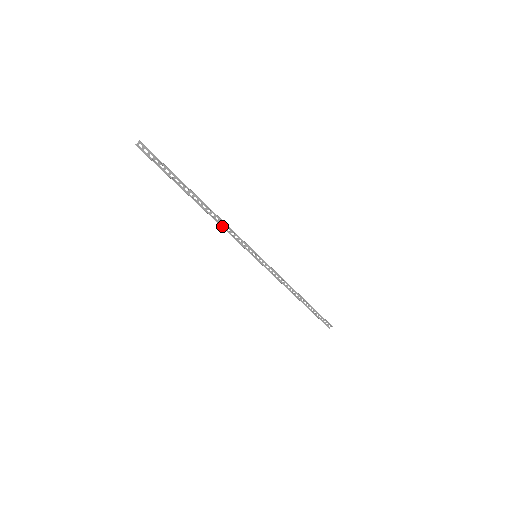
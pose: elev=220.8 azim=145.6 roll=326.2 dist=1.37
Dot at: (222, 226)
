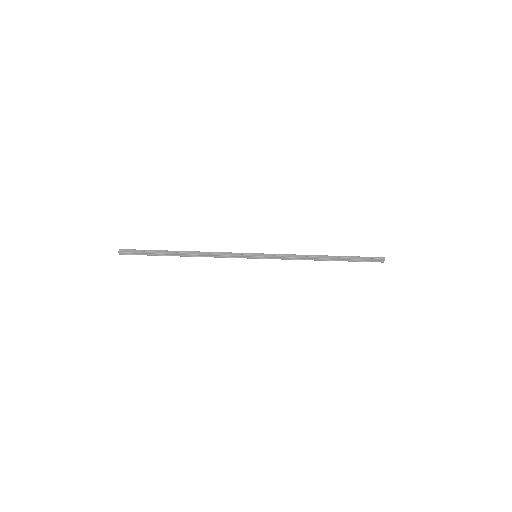
Dot at: occluded
